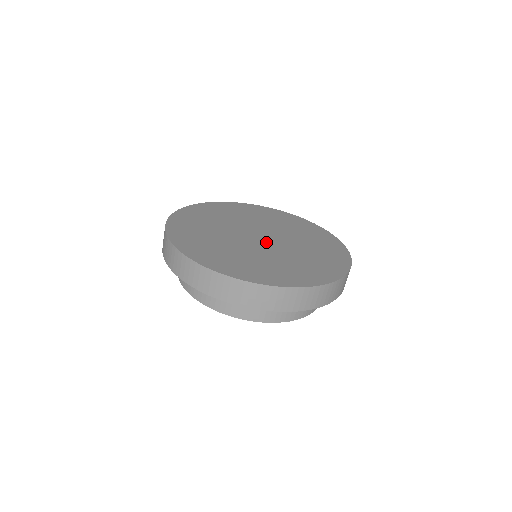
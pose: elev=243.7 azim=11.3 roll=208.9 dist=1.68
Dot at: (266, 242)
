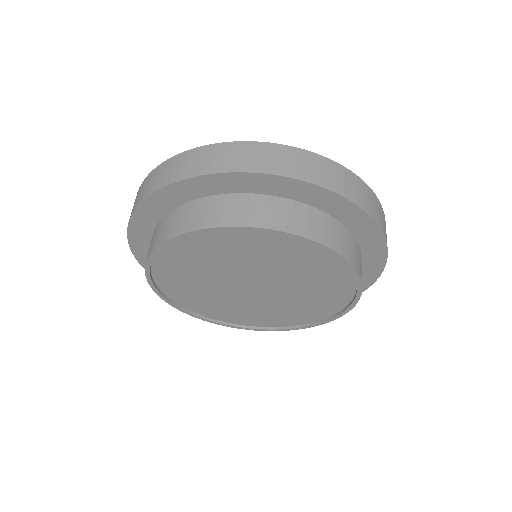
Dot at: occluded
